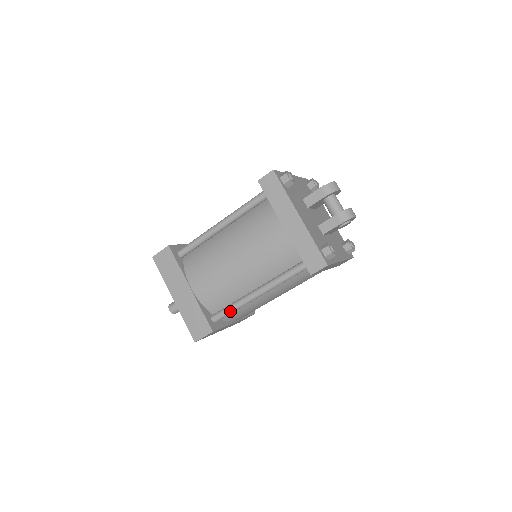
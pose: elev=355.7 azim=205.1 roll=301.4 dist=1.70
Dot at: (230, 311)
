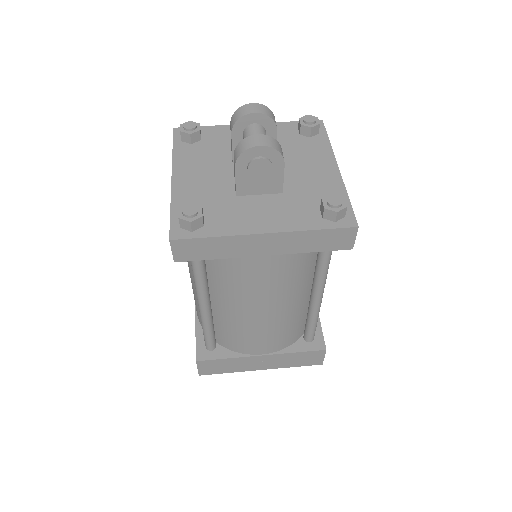
Dot at: (204, 333)
